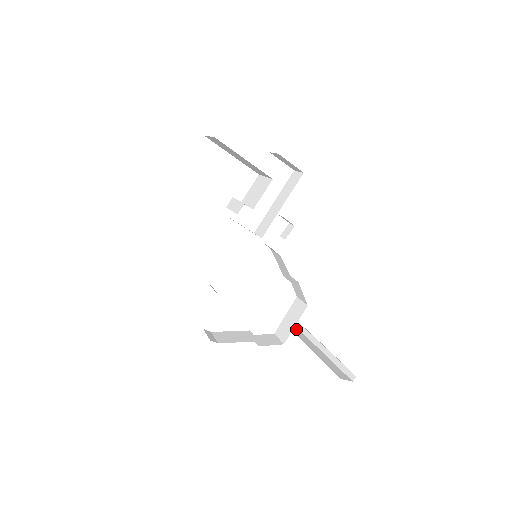
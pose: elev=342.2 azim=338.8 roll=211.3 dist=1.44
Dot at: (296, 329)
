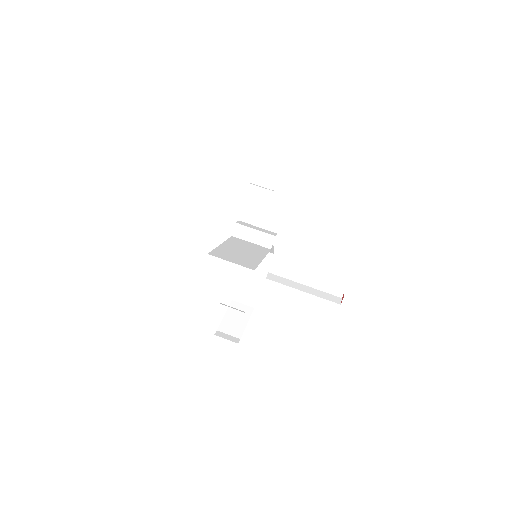
Dot at: occluded
